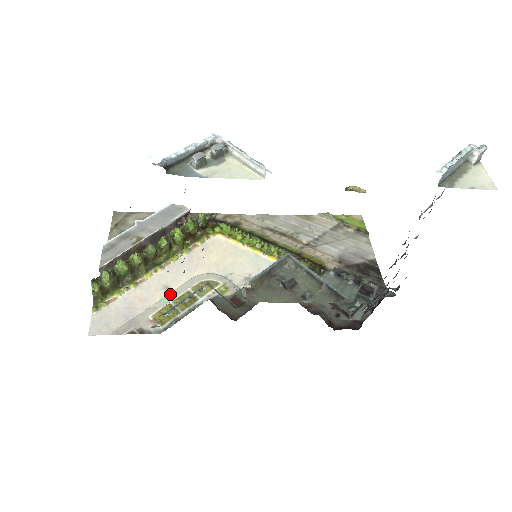
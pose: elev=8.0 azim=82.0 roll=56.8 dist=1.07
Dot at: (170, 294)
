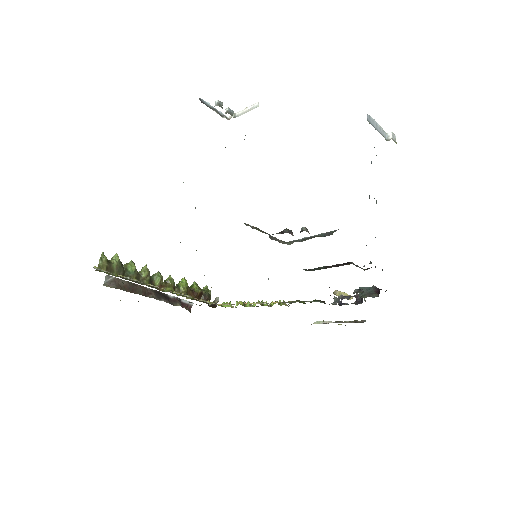
Dot at: occluded
